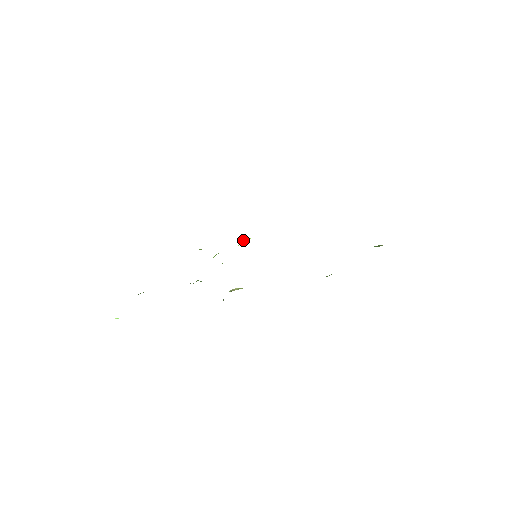
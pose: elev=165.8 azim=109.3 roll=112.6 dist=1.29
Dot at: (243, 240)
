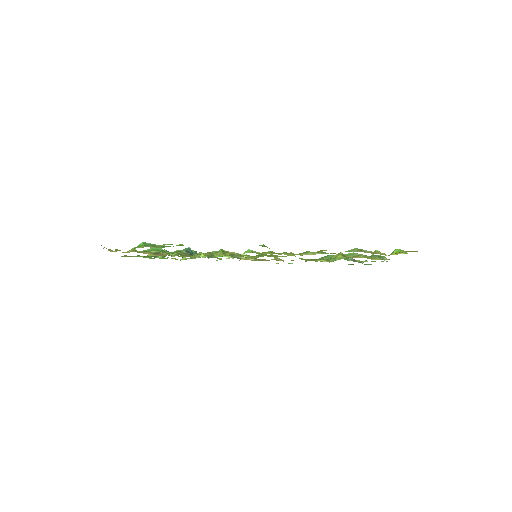
Dot at: occluded
